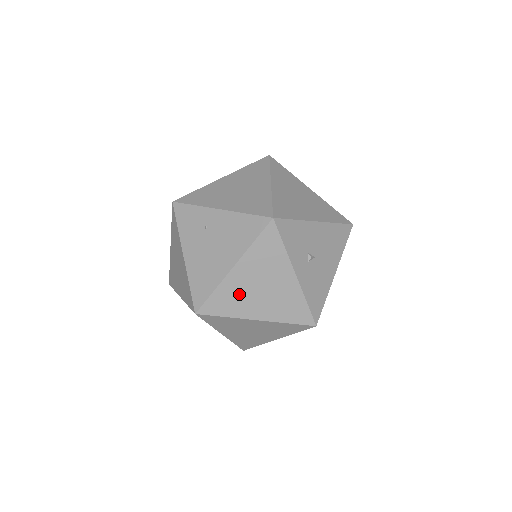
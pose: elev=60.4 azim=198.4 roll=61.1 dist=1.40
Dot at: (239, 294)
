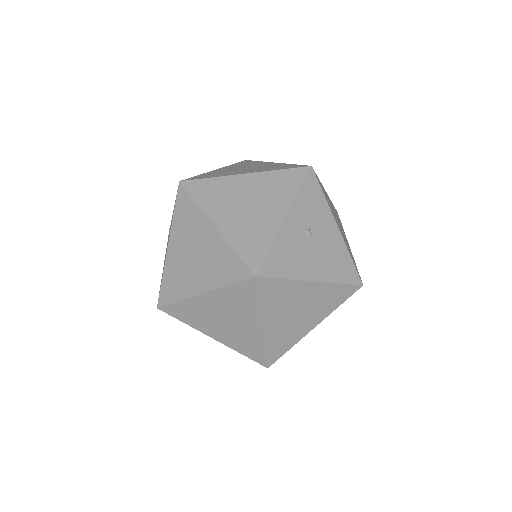
Dot at: (227, 195)
